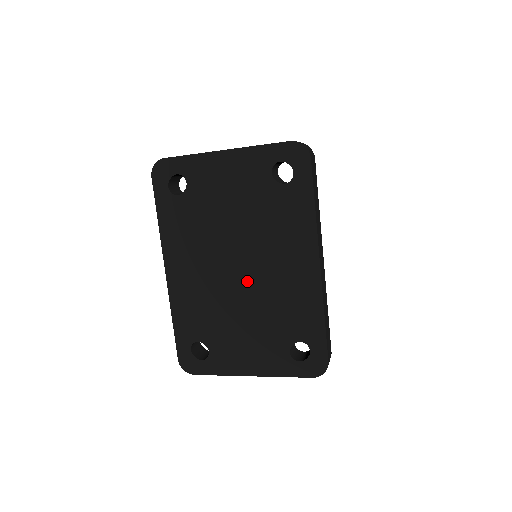
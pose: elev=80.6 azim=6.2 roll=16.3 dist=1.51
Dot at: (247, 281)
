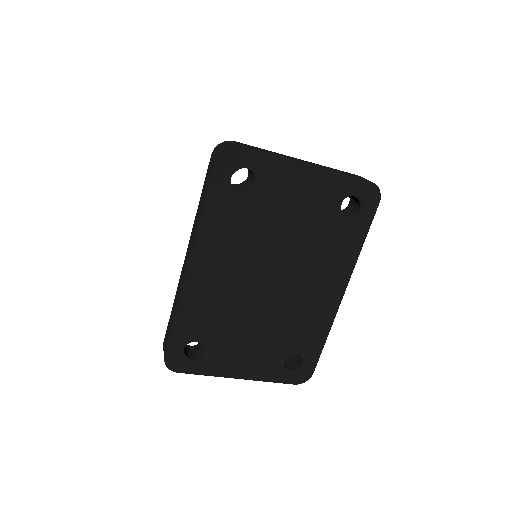
Dot at: (274, 294)
